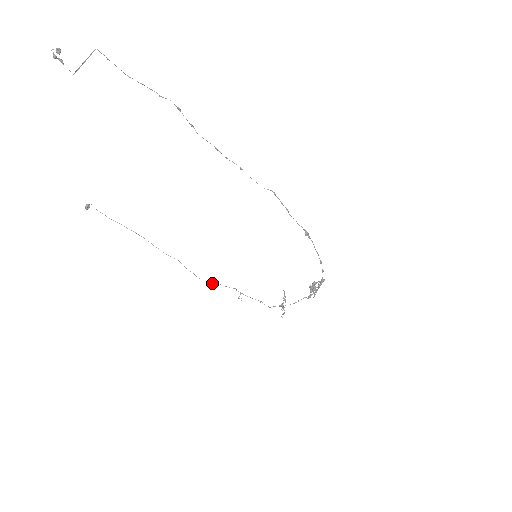
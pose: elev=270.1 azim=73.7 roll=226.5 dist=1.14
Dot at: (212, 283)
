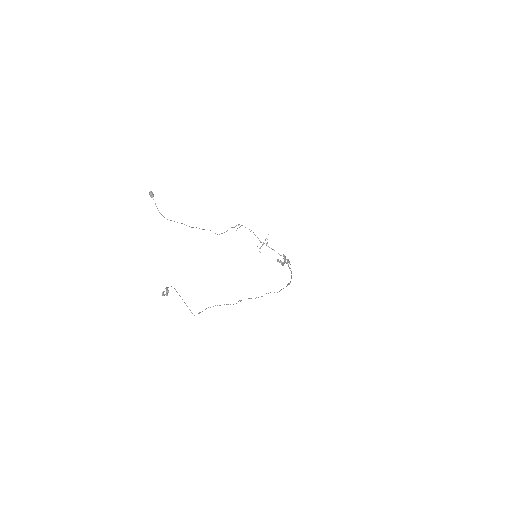
Dot at: (222, 233)
